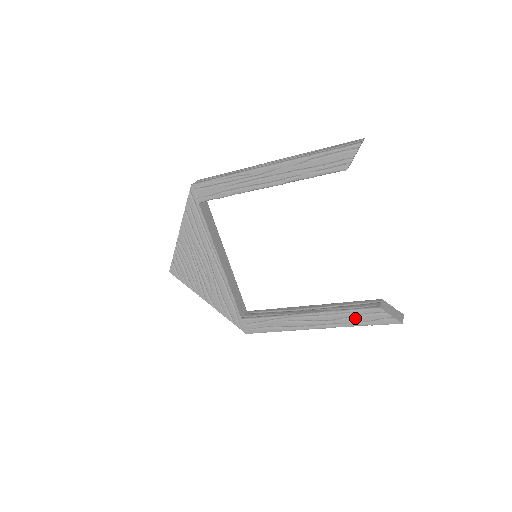
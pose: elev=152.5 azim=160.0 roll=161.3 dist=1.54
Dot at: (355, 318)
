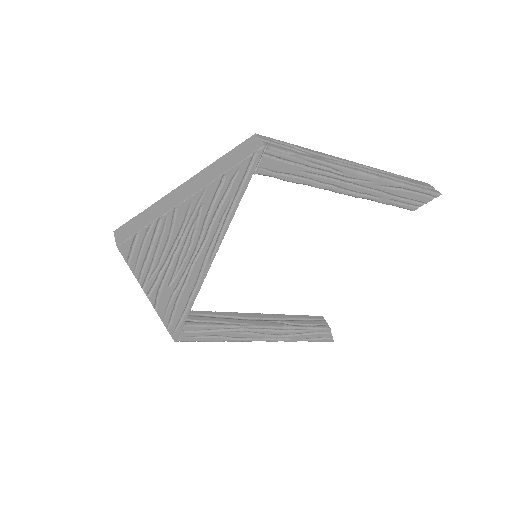
Dot at: (304, 335)
